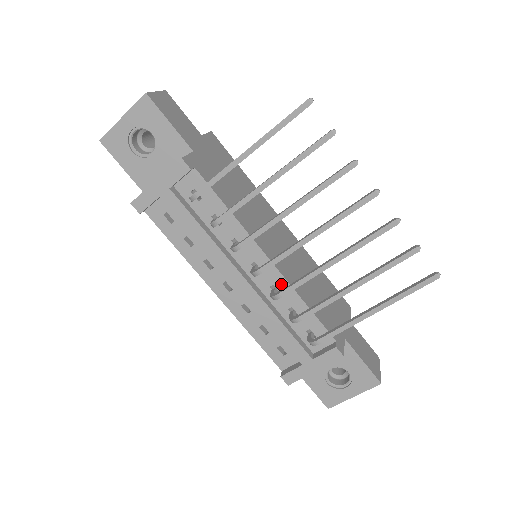
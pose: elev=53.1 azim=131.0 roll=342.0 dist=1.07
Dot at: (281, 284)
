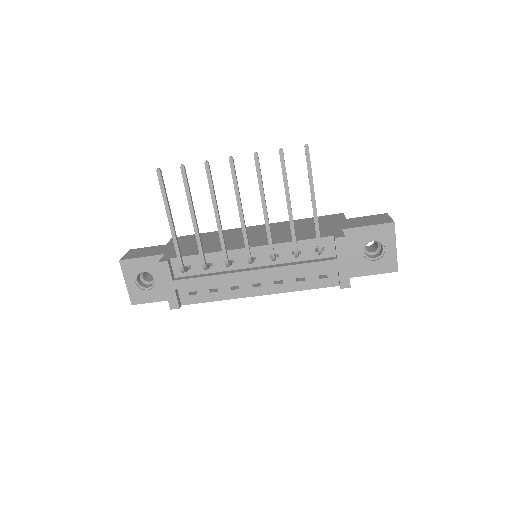
Dot at: occluded
